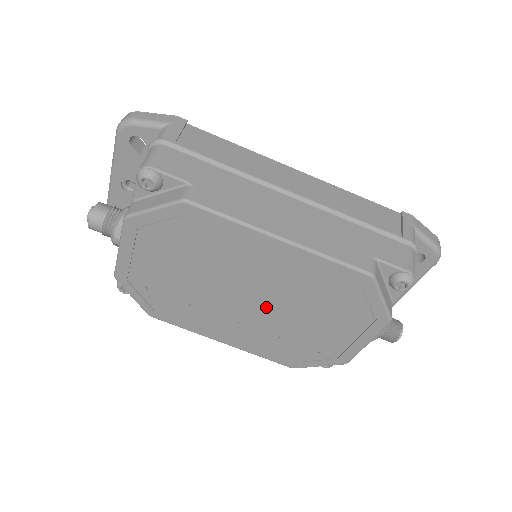
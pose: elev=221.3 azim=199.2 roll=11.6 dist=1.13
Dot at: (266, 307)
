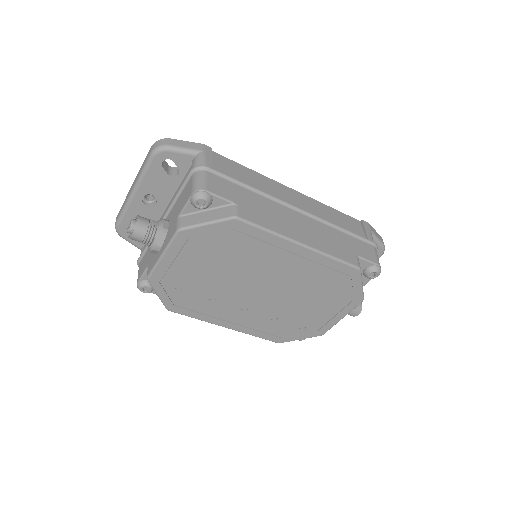
Dot at: (274, 296)
